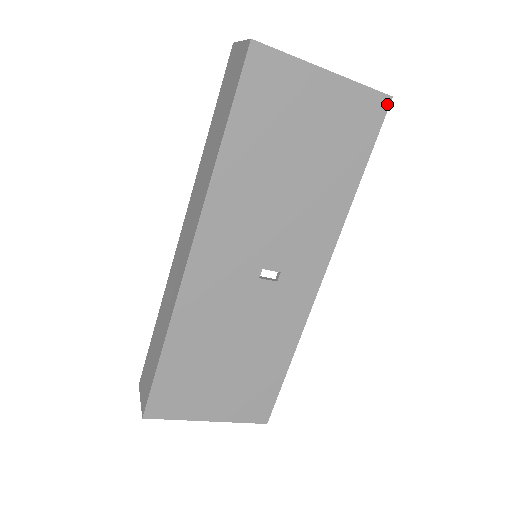
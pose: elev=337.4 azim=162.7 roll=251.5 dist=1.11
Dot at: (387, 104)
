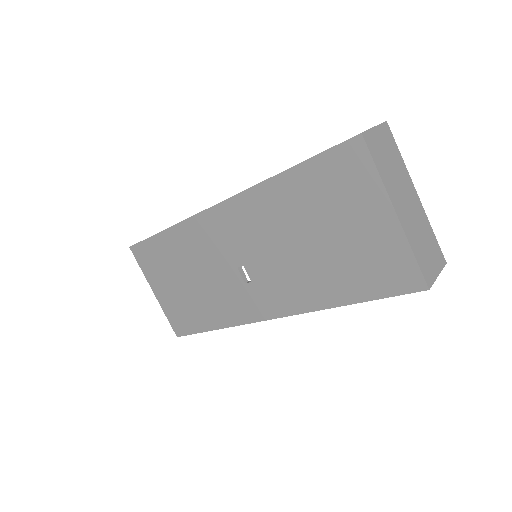
Dot at: (419, 288)
